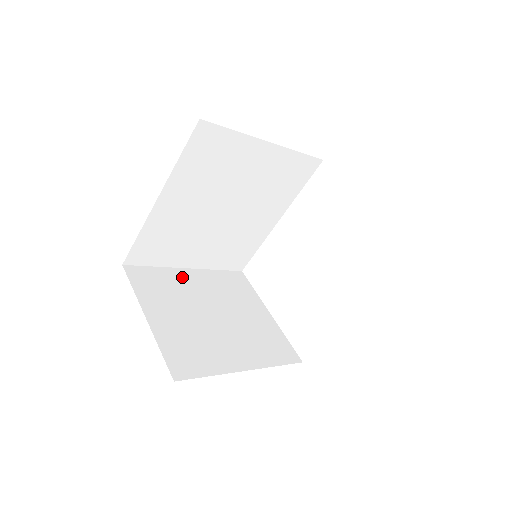
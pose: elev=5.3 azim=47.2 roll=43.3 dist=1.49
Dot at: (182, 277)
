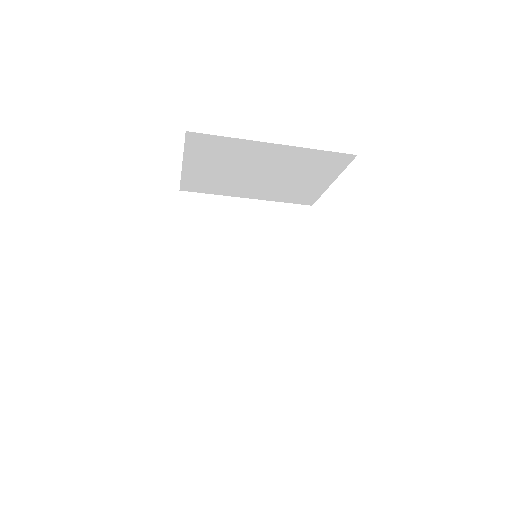
Dot at: occluded
